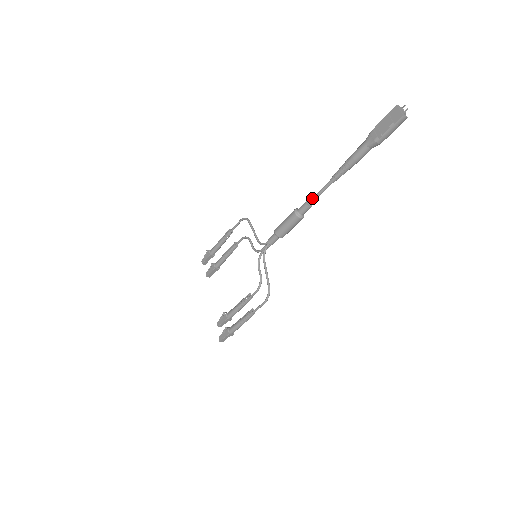
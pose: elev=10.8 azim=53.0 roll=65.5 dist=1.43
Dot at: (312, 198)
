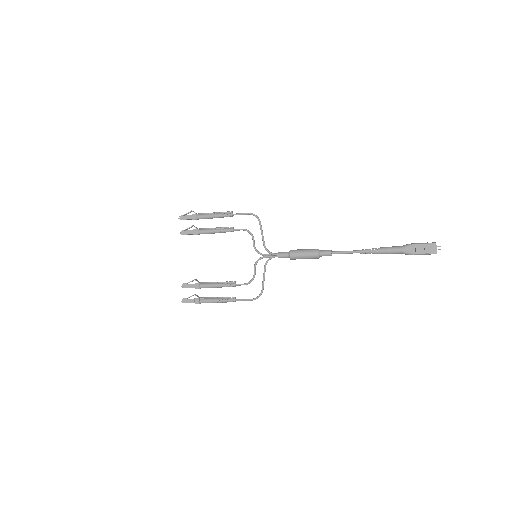
Dot at: (338, 252)
